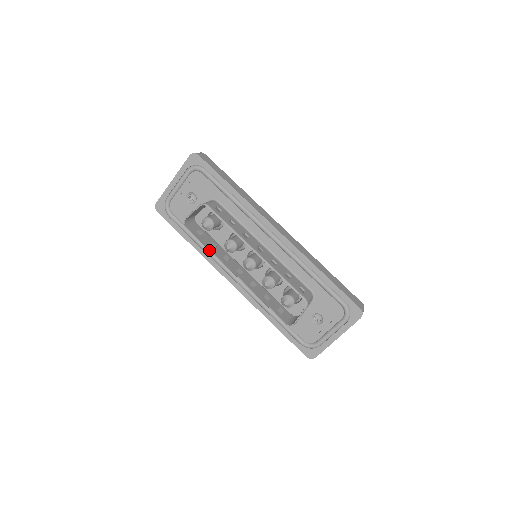
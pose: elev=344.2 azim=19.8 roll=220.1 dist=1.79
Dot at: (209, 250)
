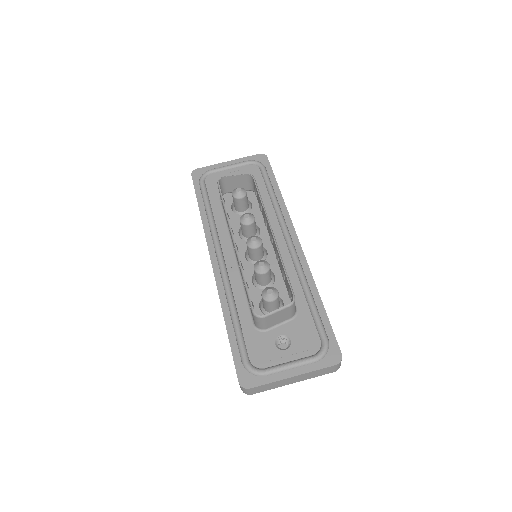
Dot at: (215, 224)
